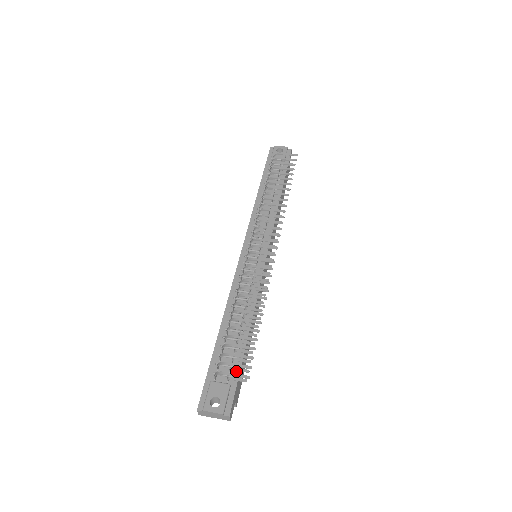
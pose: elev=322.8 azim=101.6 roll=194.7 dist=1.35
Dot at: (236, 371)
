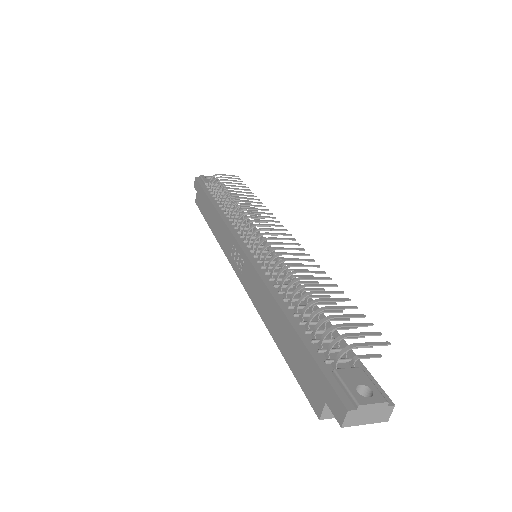
Dot at: (350, 354)
